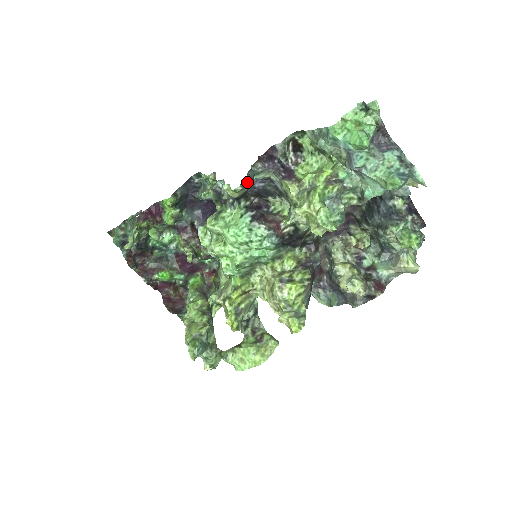
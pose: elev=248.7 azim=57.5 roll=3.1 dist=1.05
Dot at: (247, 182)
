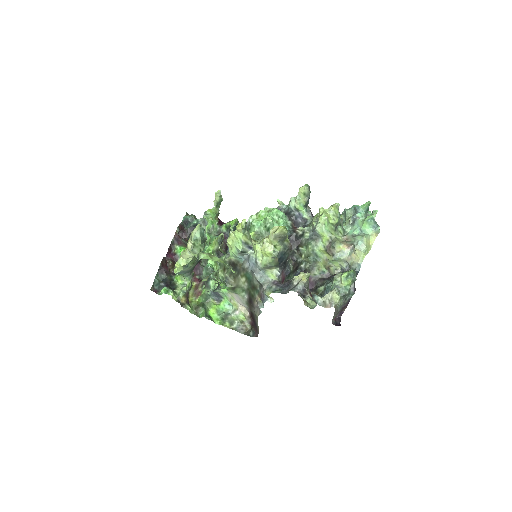
Dot at: (310, 192)
